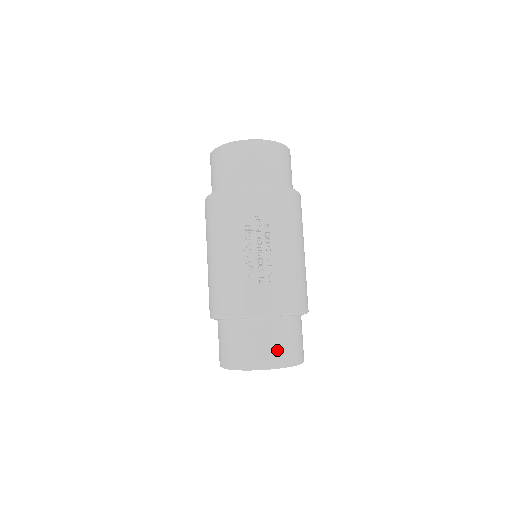
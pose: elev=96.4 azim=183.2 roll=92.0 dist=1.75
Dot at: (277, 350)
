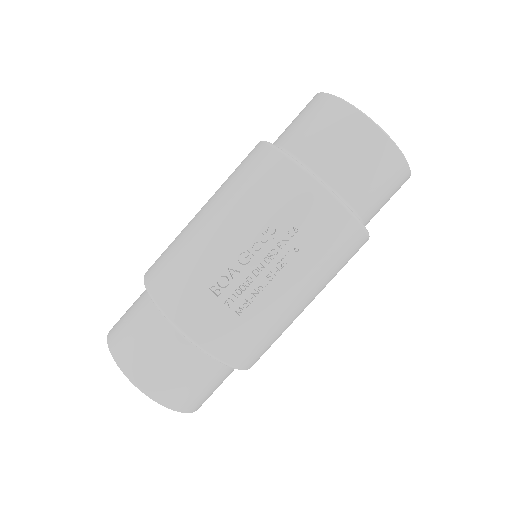
Dot at: (176, 386)
